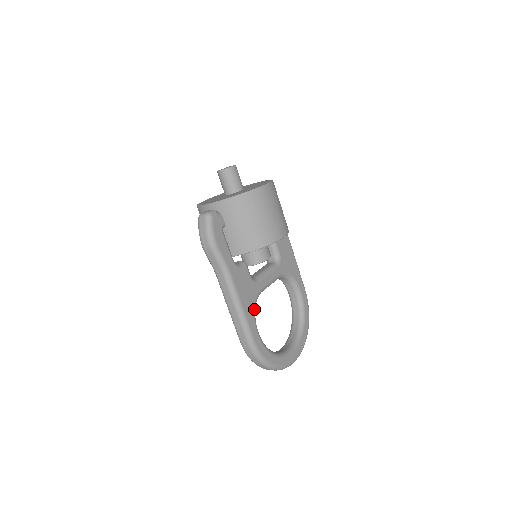
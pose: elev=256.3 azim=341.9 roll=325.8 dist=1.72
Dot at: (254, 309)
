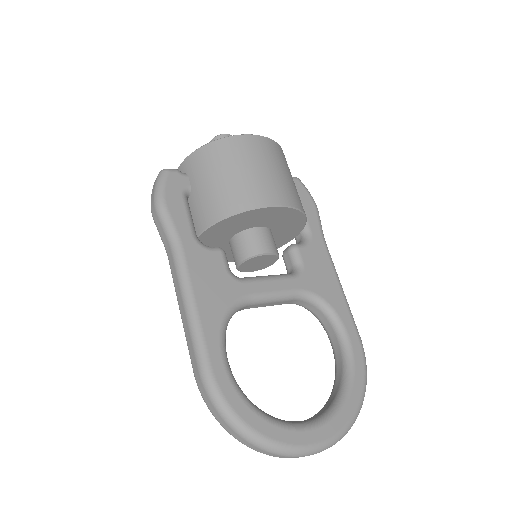
Dot at: (223, 317)
